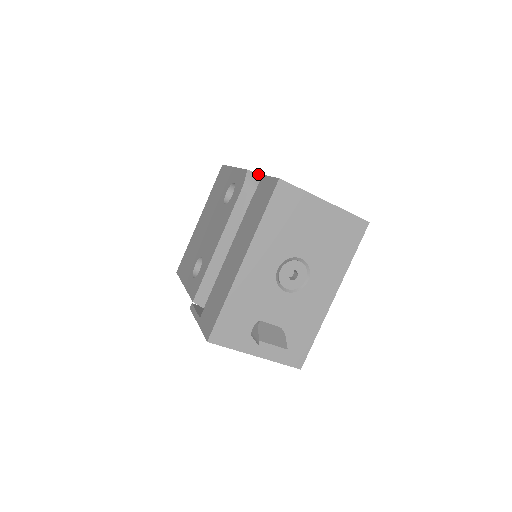
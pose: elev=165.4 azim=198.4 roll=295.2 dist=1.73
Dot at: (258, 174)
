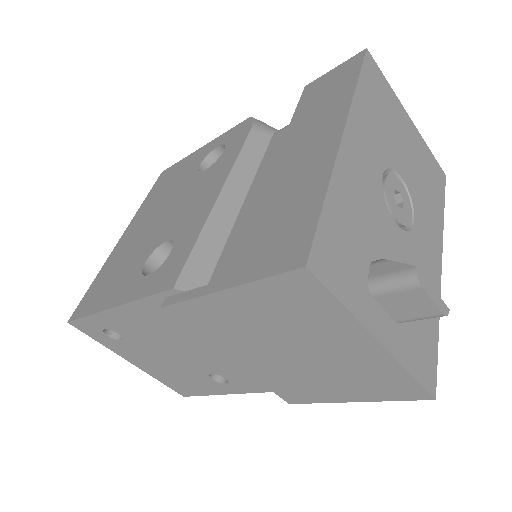
Dot at: occluded
